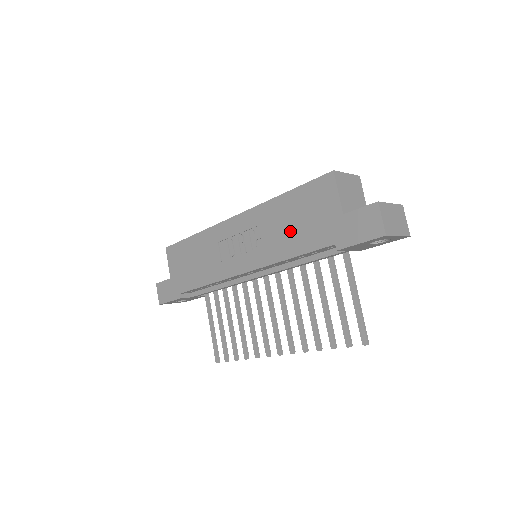
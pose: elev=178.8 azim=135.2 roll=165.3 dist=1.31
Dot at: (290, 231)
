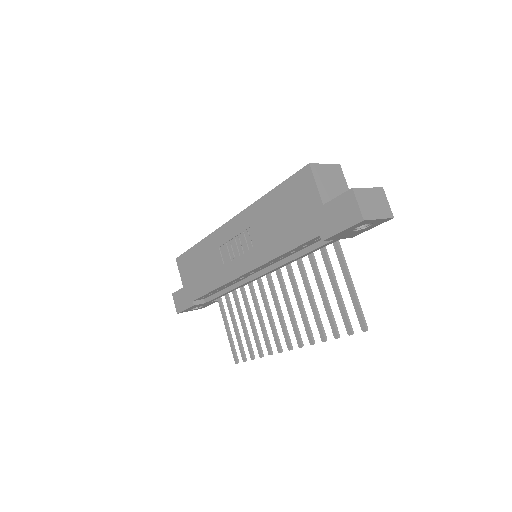
Dot at: (279, 228)
